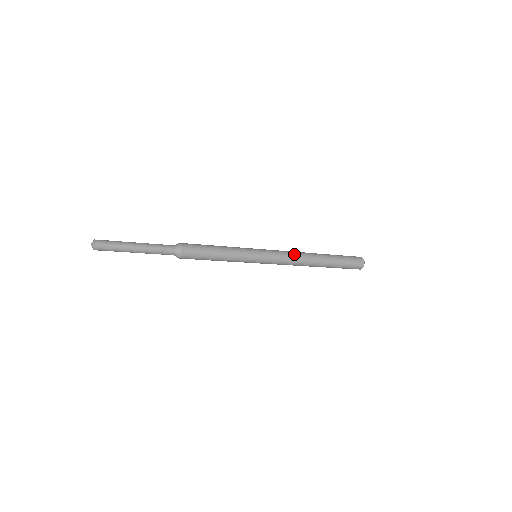
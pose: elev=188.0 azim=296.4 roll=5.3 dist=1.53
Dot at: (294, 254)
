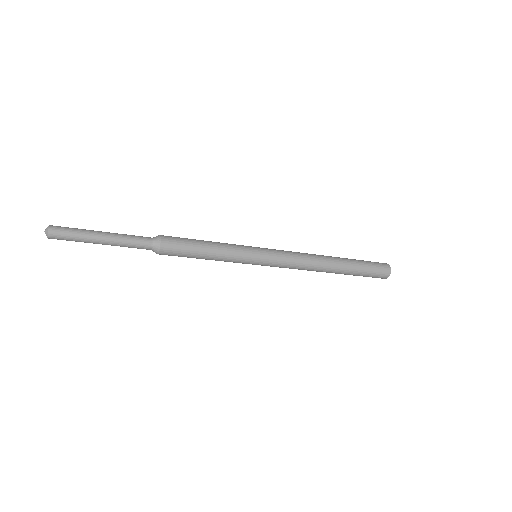
Dot at: (304, 262)
